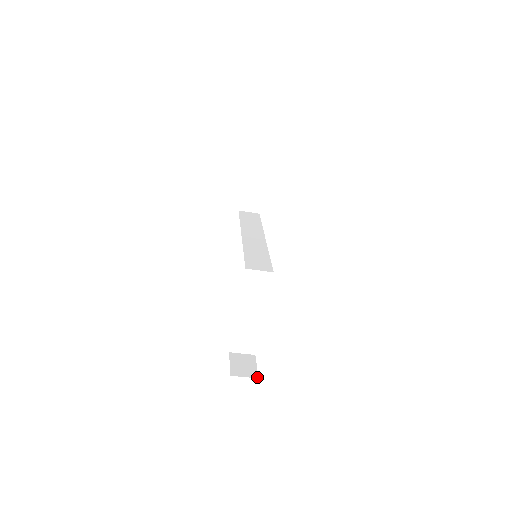
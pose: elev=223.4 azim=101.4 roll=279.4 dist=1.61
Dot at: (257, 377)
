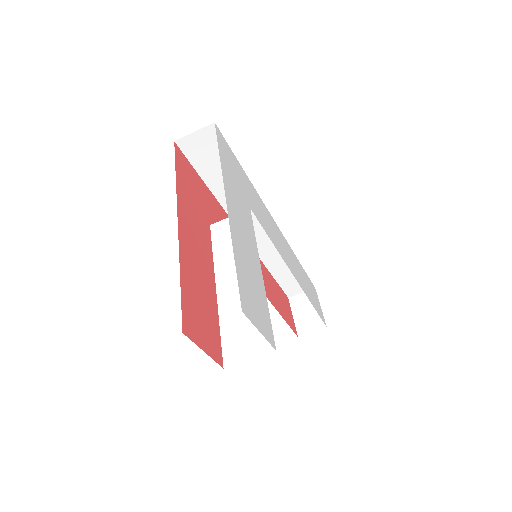
Dot at: occluded
